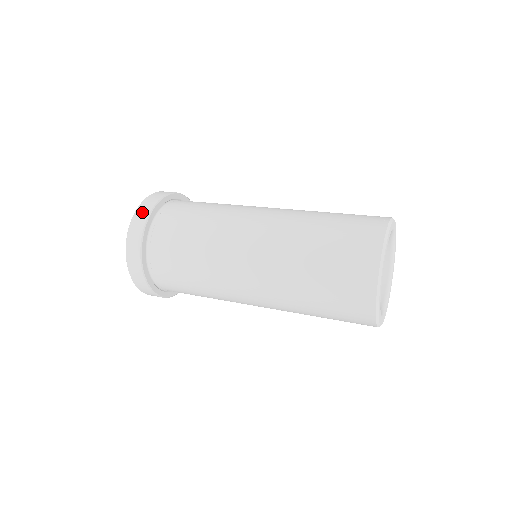
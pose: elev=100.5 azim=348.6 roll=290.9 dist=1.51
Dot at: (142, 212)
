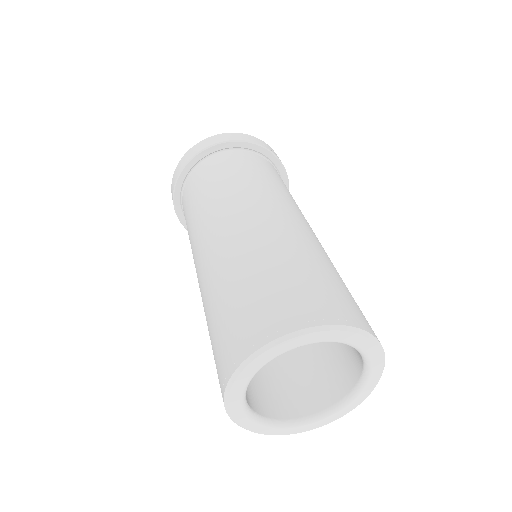
Dot at: (196, 148)
